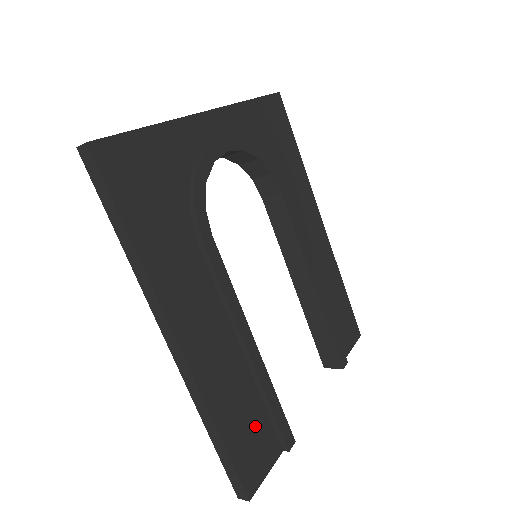
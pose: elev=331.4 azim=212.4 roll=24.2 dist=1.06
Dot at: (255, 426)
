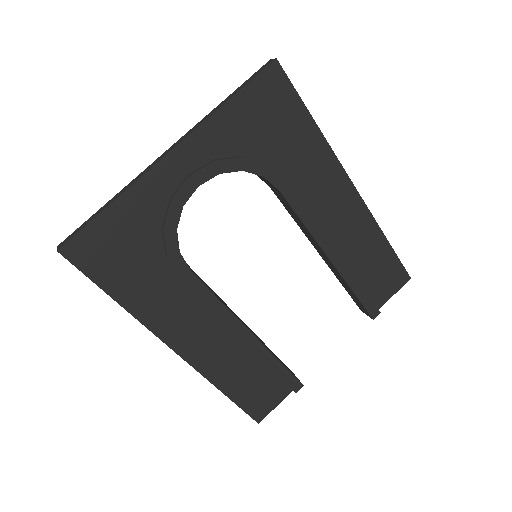
Dot at: (261, 382)
